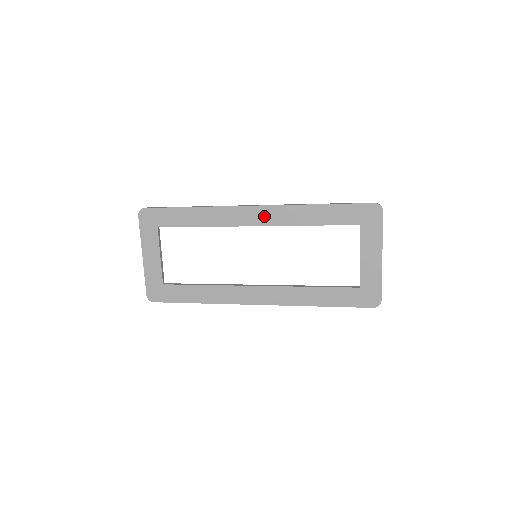
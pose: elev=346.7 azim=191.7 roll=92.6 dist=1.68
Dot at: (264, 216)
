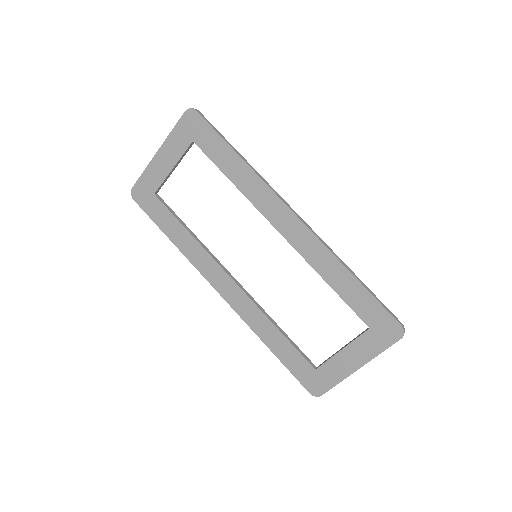
Dot at: (296, 233)
